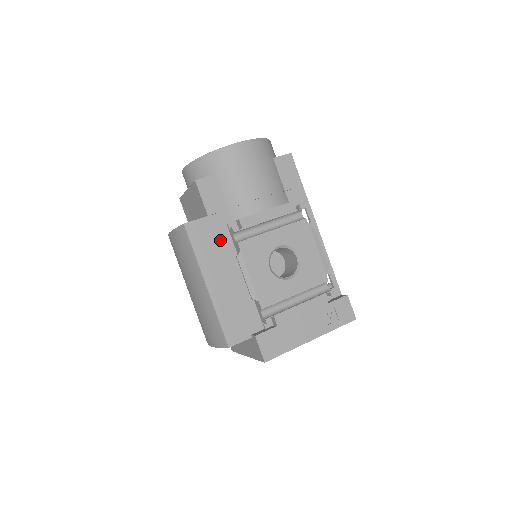
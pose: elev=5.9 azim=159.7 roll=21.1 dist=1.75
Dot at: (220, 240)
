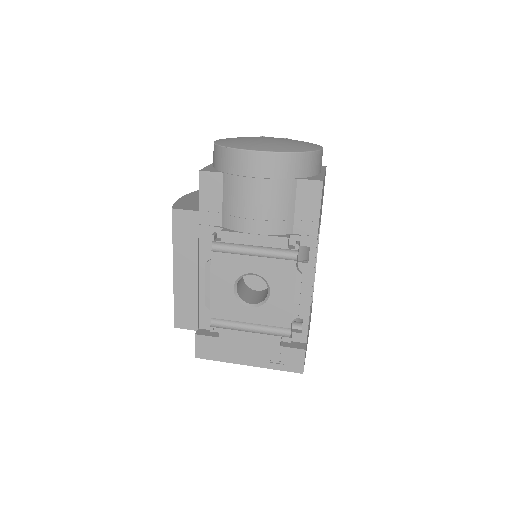
Dot at: (202, 238)
